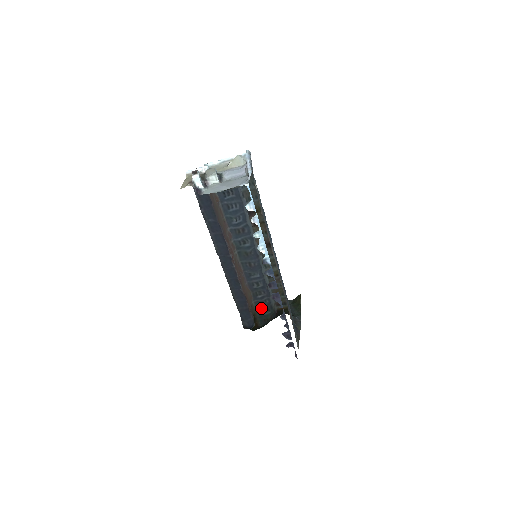
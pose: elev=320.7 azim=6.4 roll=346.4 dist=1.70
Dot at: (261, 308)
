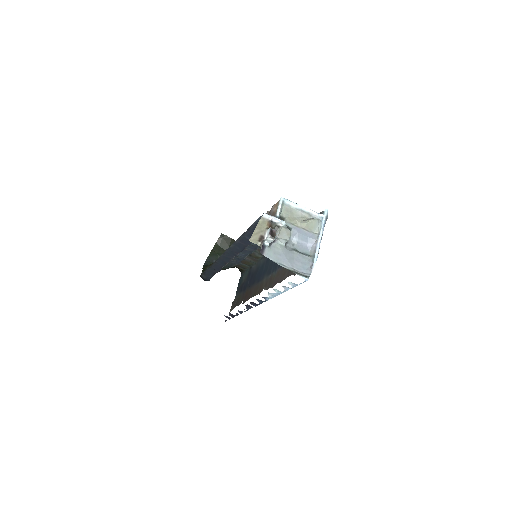
Dot at: occluded
